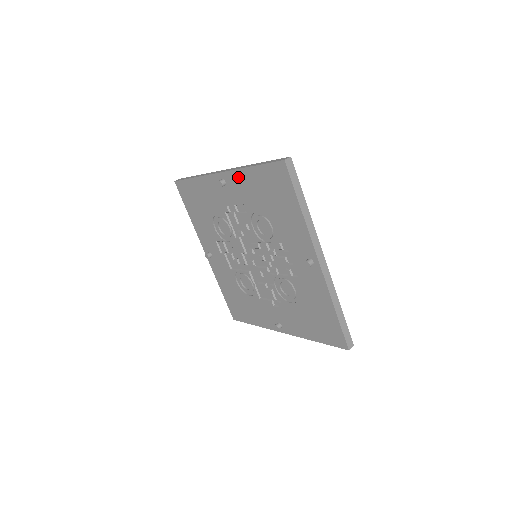
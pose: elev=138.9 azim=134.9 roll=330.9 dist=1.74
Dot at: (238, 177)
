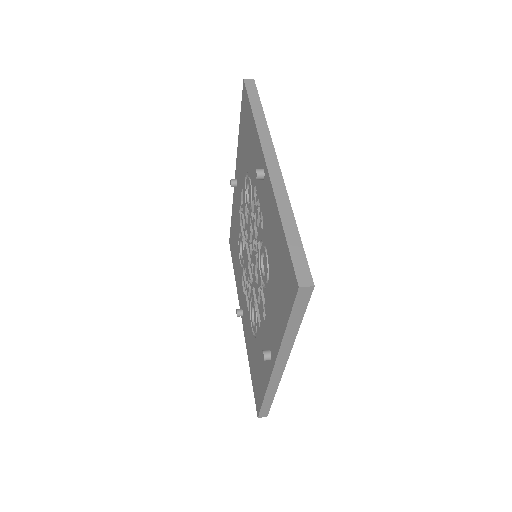
Dot at: (238, 158)
